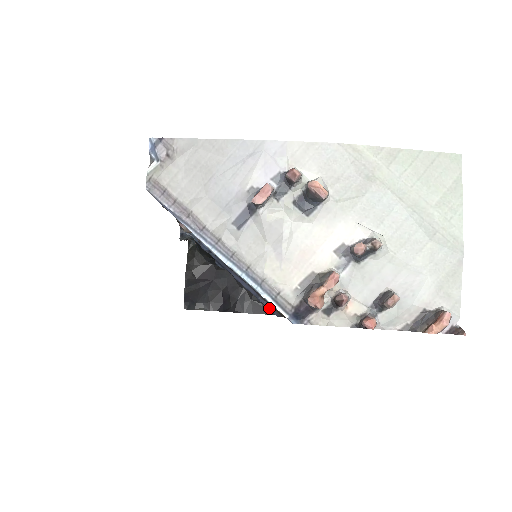
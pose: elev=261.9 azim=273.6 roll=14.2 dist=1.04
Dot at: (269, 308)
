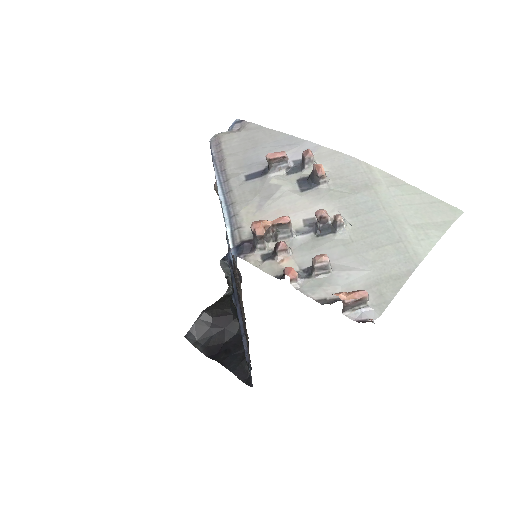
Dot at: (245, 350)
